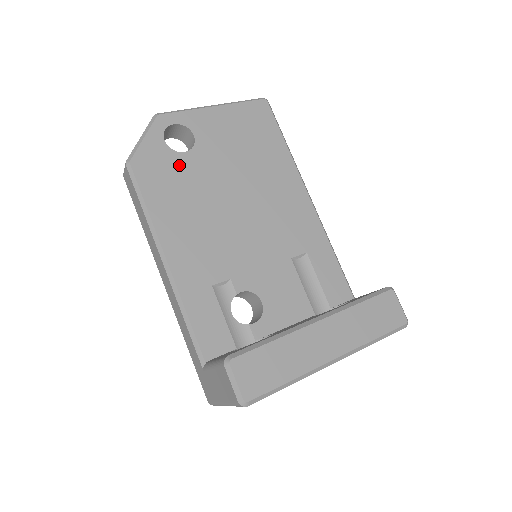
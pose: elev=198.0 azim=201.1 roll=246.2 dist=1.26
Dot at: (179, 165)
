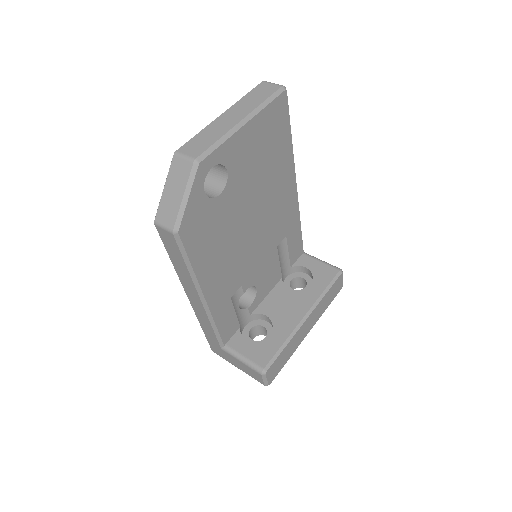
Dot at: (215, 212)
